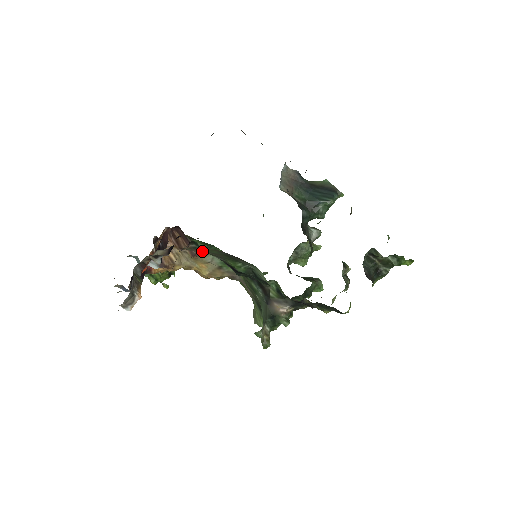
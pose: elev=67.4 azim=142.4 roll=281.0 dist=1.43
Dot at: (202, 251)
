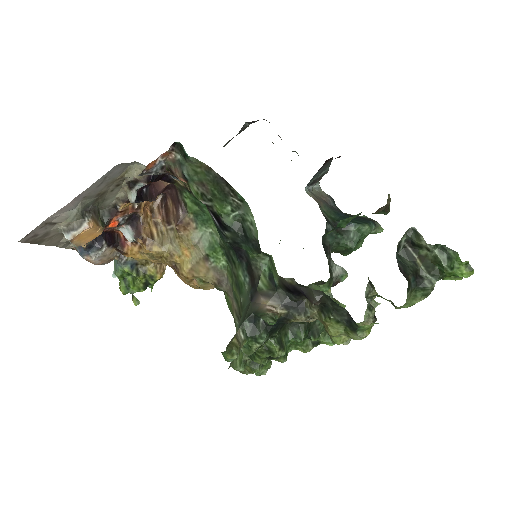
Dot at: (191, 219)
